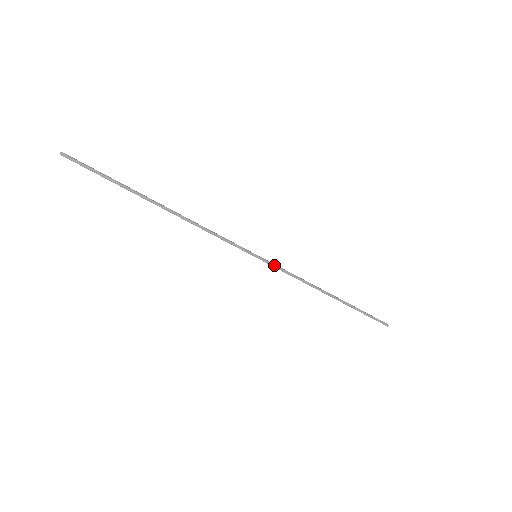
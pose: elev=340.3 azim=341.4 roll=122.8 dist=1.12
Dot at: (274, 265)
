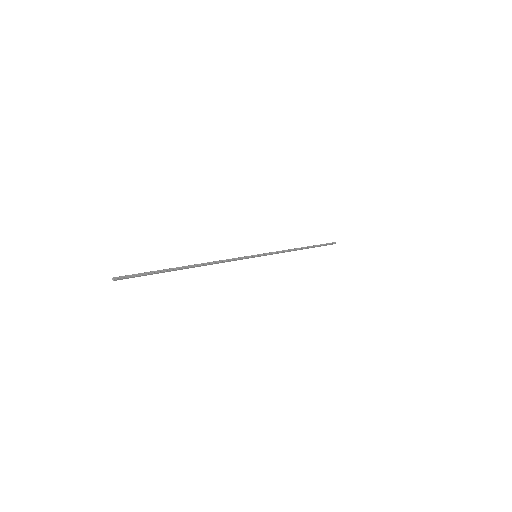
Dot at: occluded
